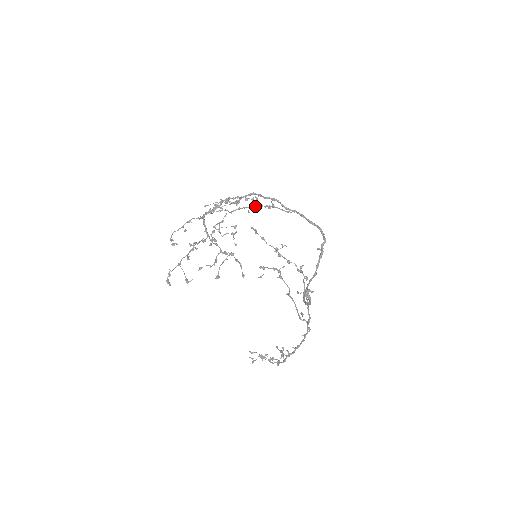
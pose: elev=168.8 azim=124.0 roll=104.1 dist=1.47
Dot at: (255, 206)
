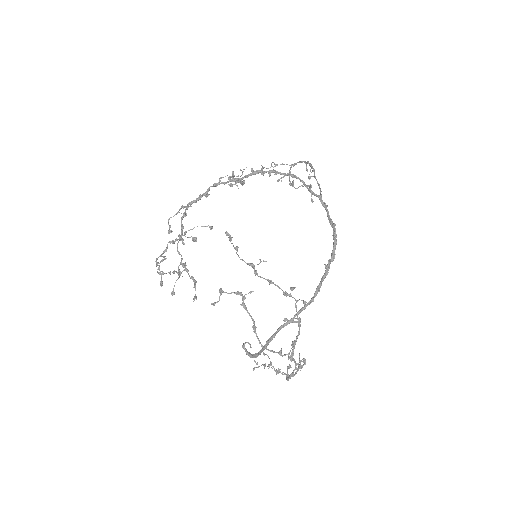
Dot at: (309, 165)
